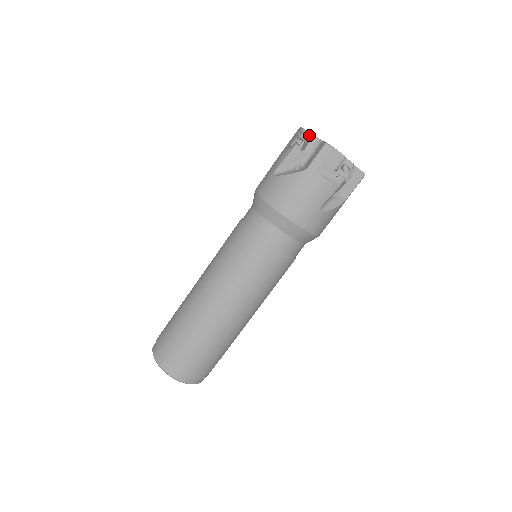
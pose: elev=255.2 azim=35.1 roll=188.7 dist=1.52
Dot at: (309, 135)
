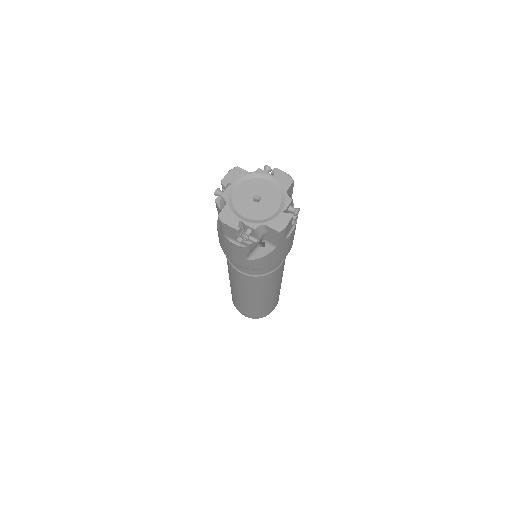
Dot at: (227, 188)
